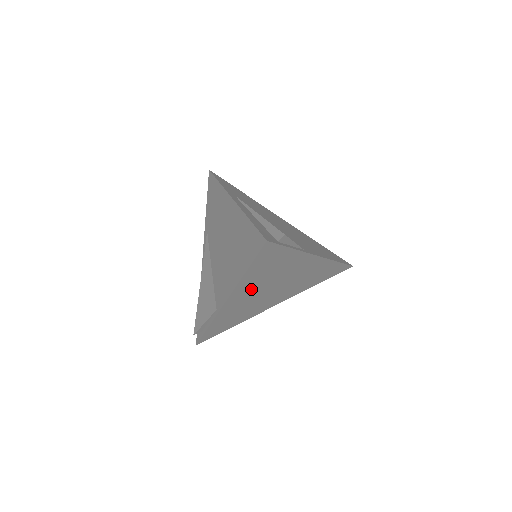
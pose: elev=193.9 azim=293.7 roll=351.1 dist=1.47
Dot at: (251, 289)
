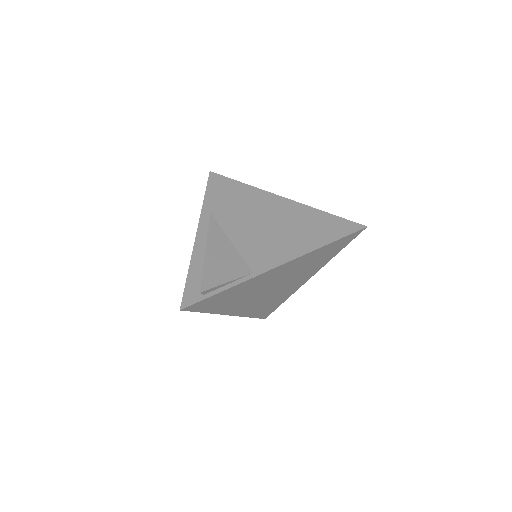
Dot at: (242, 303)
